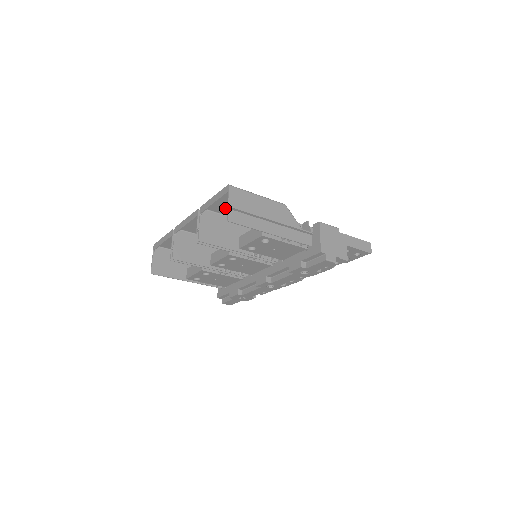
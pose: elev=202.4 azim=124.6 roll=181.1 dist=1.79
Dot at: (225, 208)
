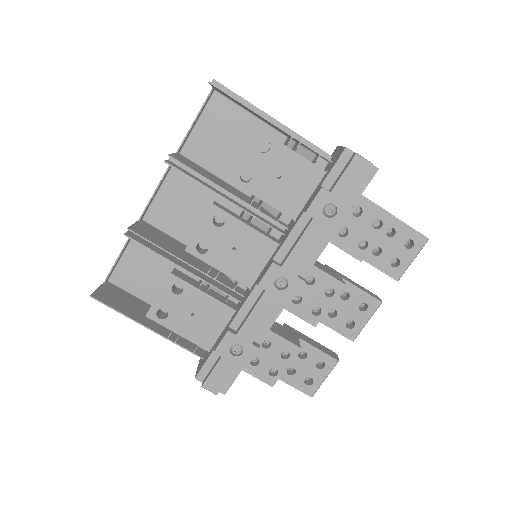
Dot at: (210, 152)
